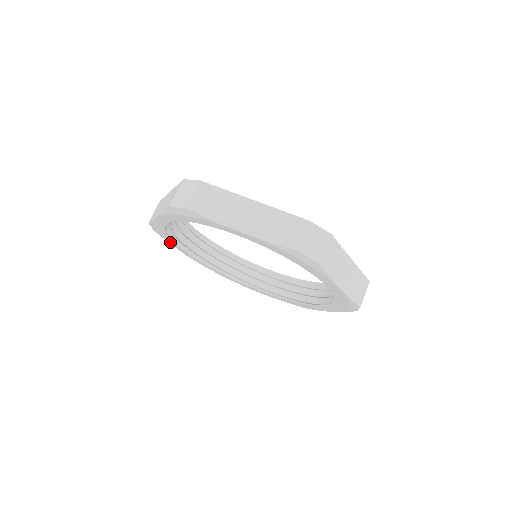
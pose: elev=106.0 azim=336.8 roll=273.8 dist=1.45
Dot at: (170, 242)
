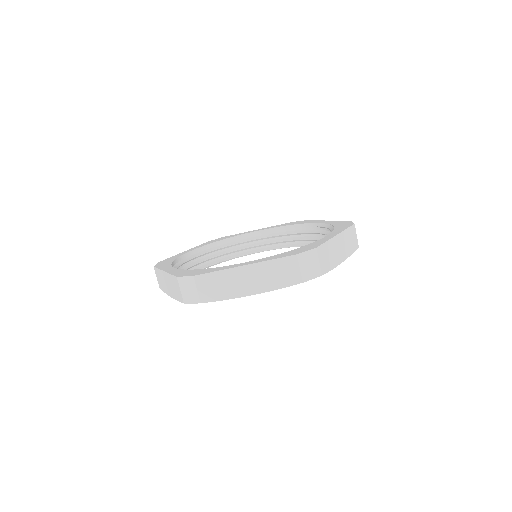
Dot at: occluded
